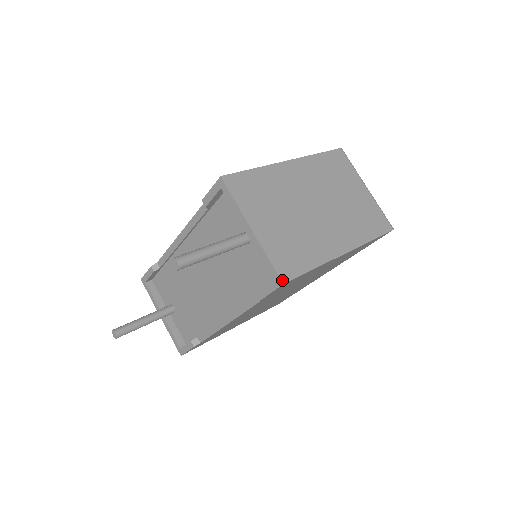
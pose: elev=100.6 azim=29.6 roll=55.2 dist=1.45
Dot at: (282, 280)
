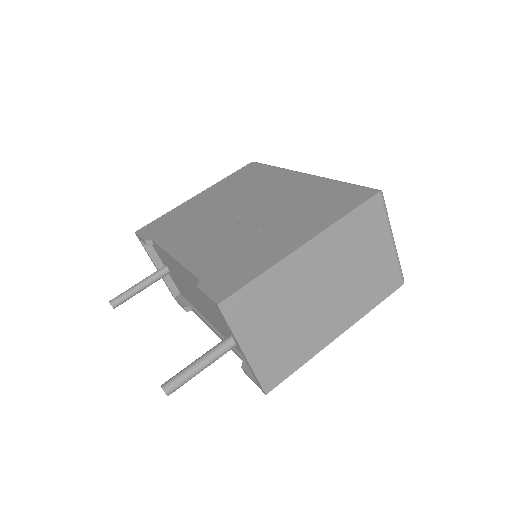
Dot at: (265, 392)
